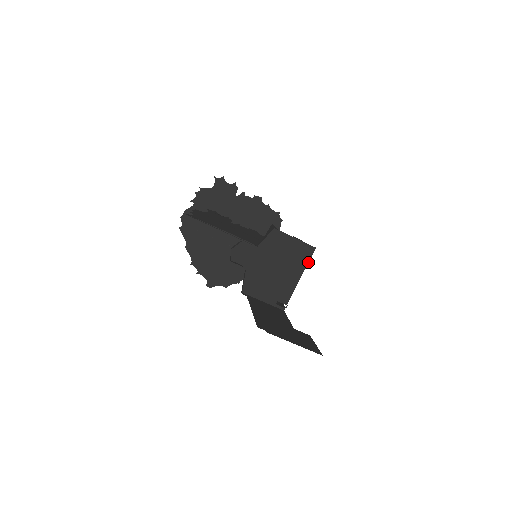
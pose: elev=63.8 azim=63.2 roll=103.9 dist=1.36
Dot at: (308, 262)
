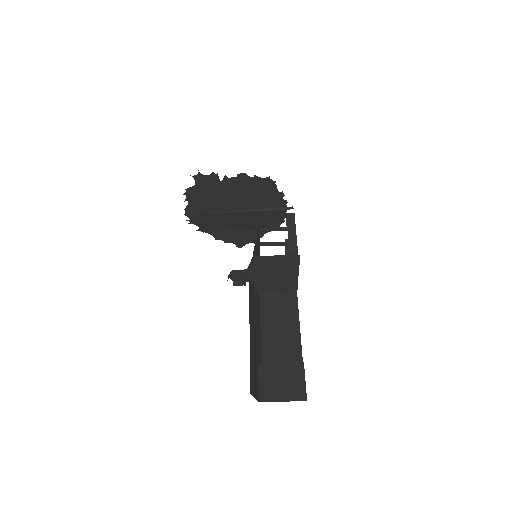
Dot at: (299, 264)
